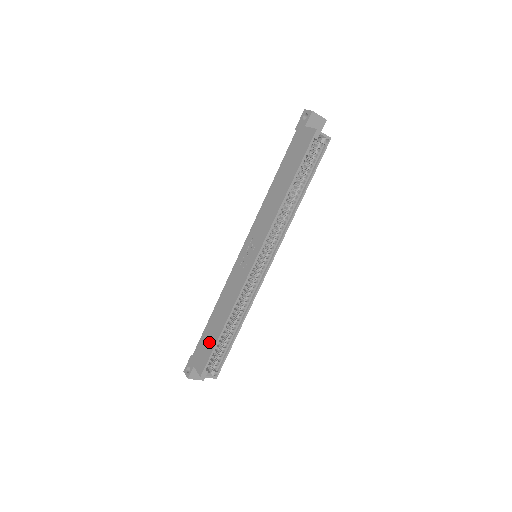
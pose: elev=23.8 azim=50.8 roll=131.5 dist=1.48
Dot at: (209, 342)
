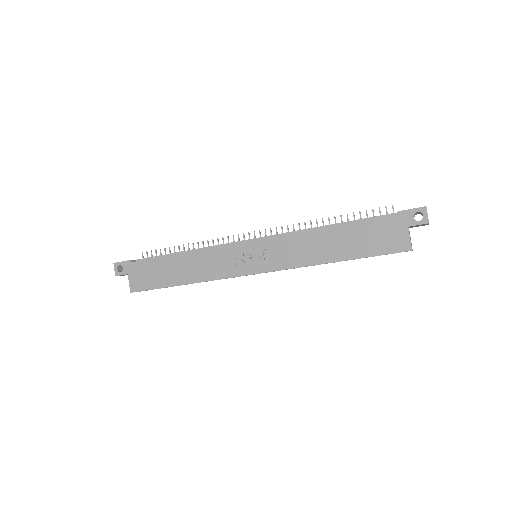
Dot at: (158, 277)
